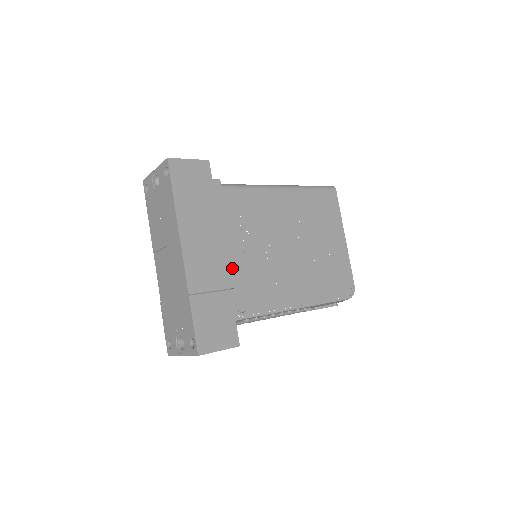
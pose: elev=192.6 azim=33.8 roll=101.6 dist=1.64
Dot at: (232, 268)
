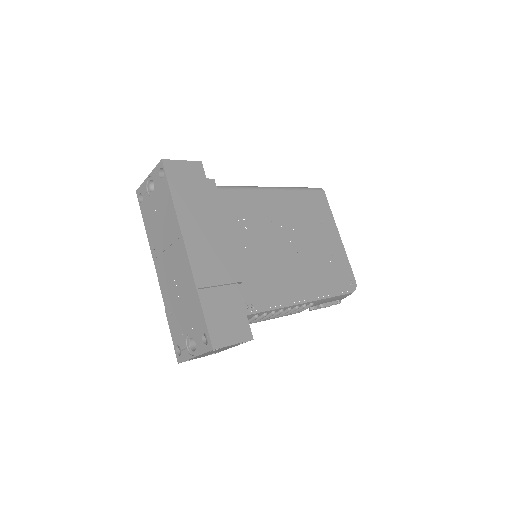
Dot at: (236, 263)
